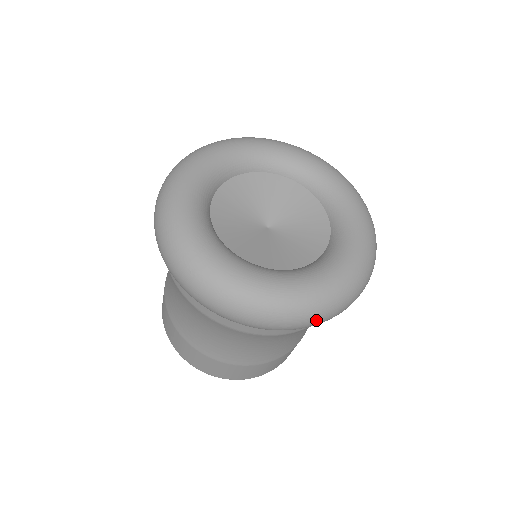
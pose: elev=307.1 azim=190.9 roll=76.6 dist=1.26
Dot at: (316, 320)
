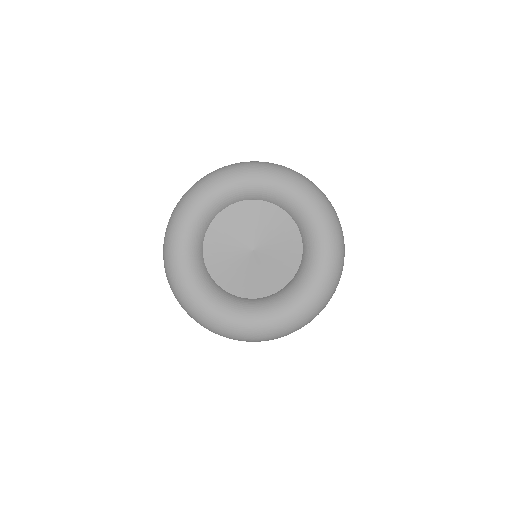
Dot at: (209, 330)
